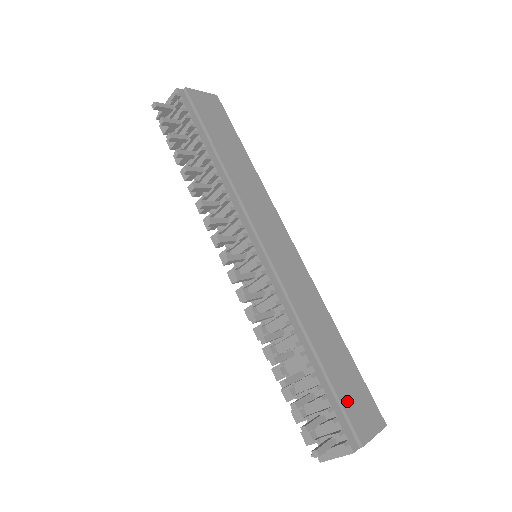
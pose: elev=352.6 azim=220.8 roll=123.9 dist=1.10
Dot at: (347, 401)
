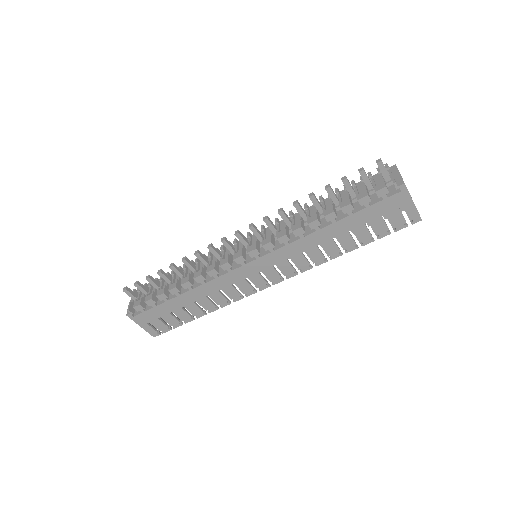
Dot at: occluded
